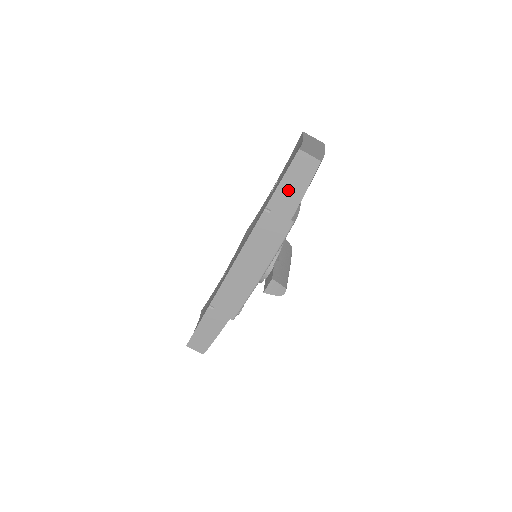
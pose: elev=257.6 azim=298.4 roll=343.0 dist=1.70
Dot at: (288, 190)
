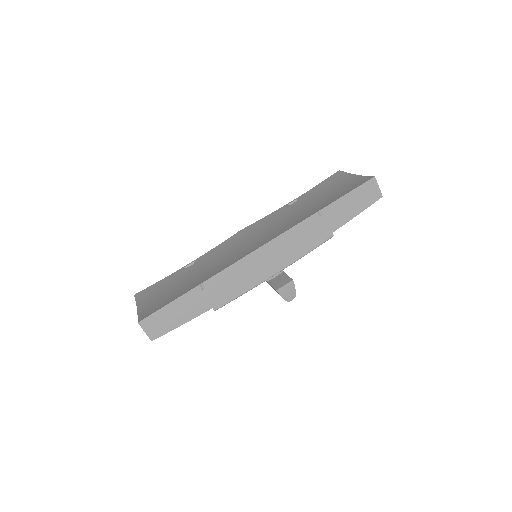
Dot at: (346, 205)
